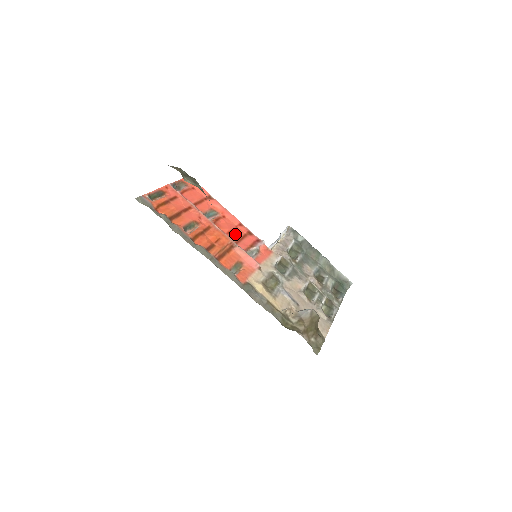
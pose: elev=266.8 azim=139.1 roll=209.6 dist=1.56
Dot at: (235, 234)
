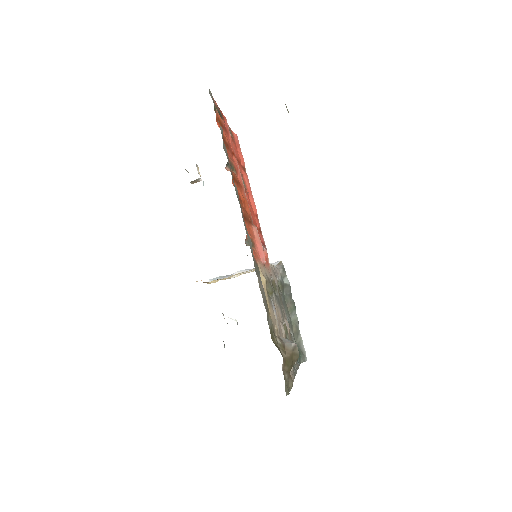
Dot at: (253, 218)
